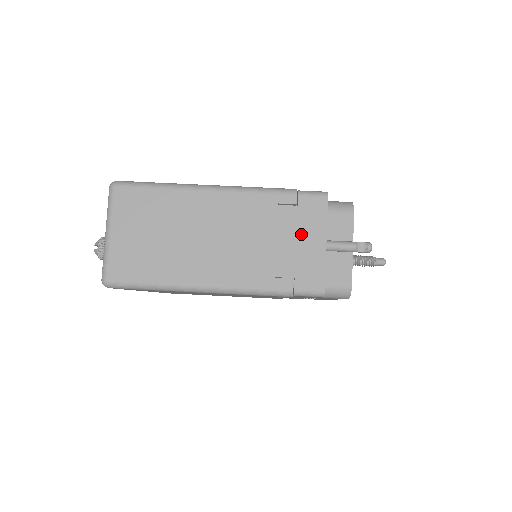
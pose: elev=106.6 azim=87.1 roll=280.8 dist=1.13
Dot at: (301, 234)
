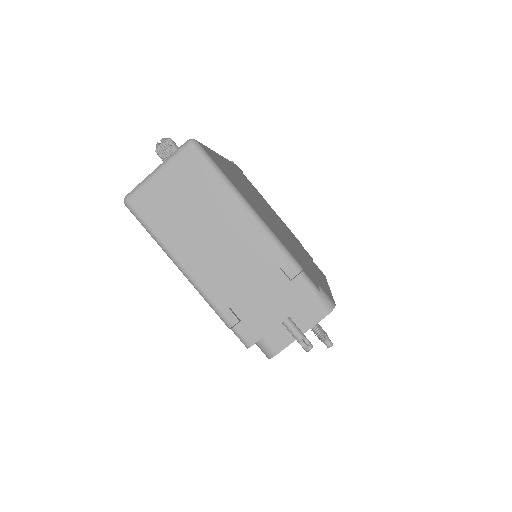
Dot at: (274, 300)
